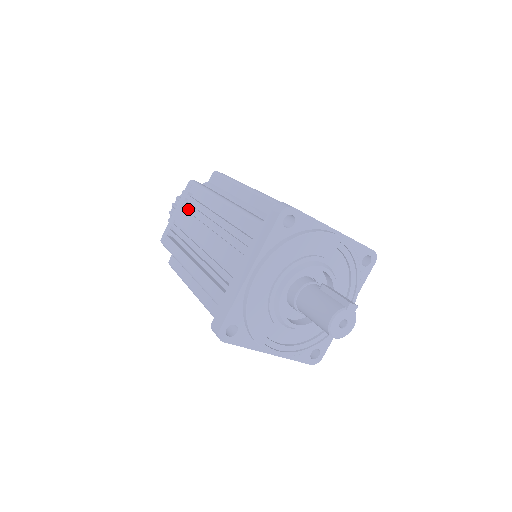
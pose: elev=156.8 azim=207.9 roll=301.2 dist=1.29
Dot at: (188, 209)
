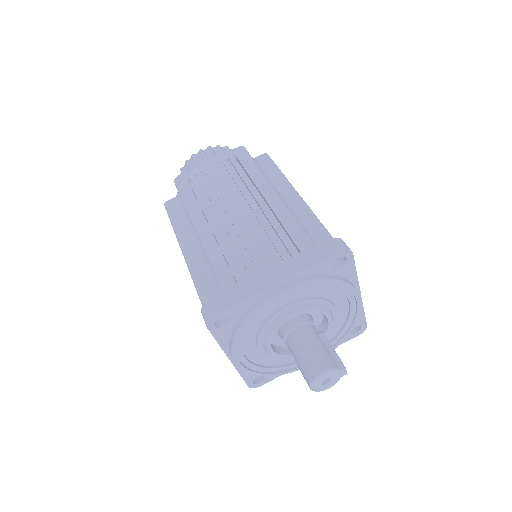
Dot at: (226, 171)
